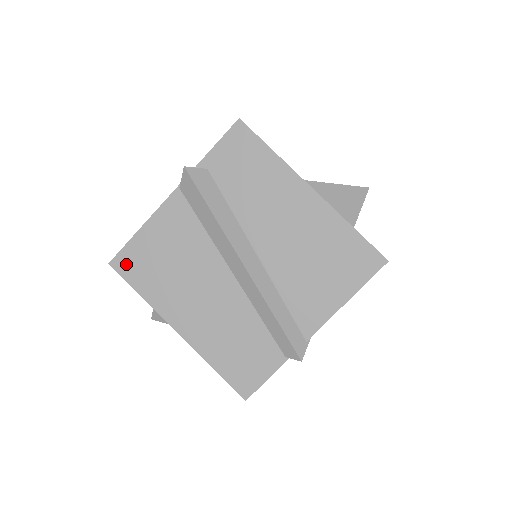
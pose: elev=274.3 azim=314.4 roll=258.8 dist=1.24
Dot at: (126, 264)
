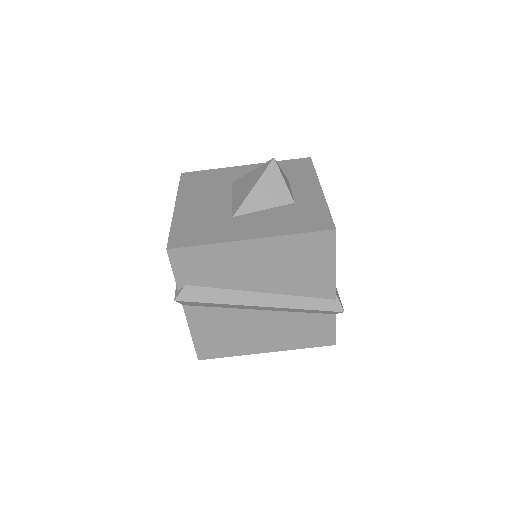
Dot at: (206, 353)
